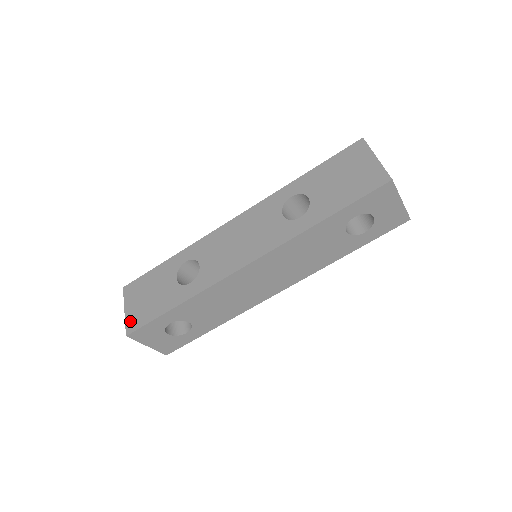
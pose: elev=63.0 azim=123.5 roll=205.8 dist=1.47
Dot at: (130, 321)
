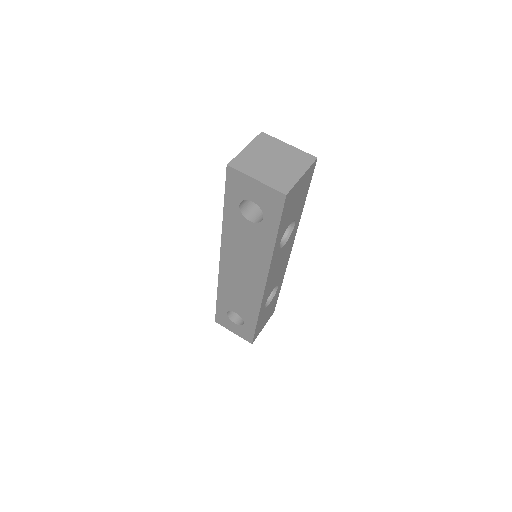
Dot at: occluded
